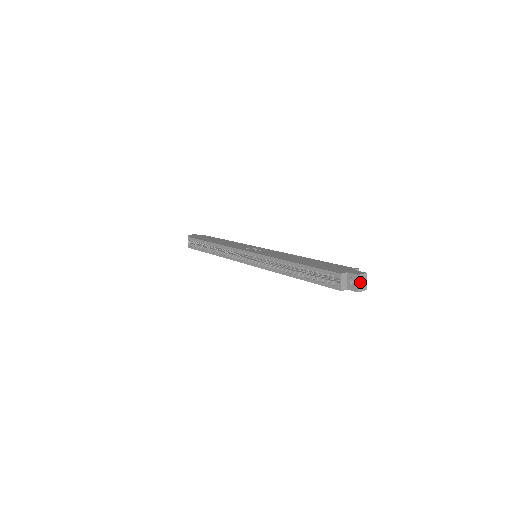
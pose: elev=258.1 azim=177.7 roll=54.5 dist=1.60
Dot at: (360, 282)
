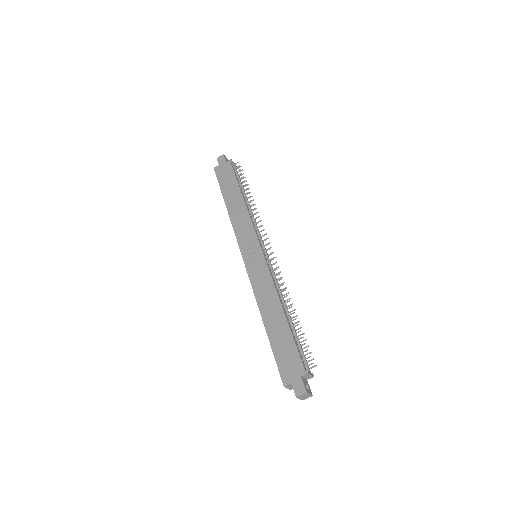
Dot at: (301, 397)
